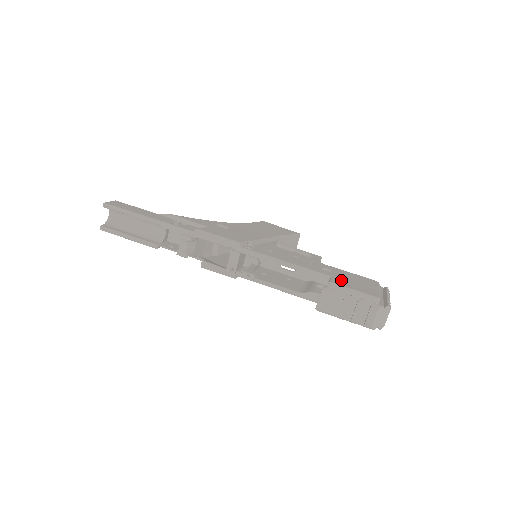
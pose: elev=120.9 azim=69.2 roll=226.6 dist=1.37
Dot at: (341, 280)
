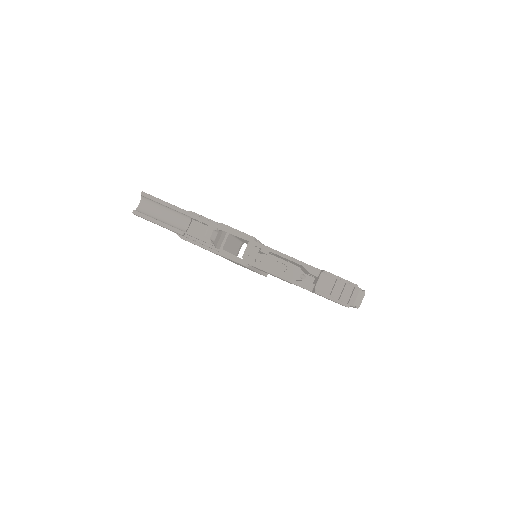
Dot at: occluded
